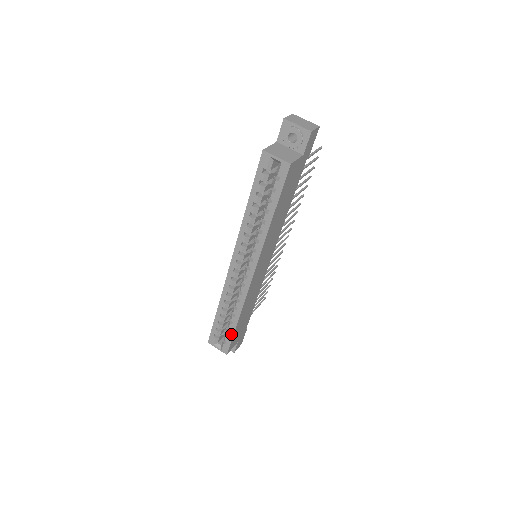
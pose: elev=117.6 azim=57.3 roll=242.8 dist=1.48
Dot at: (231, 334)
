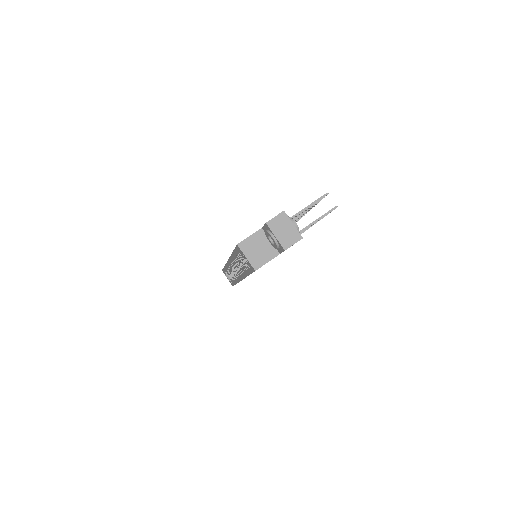
Dot at: occluded
